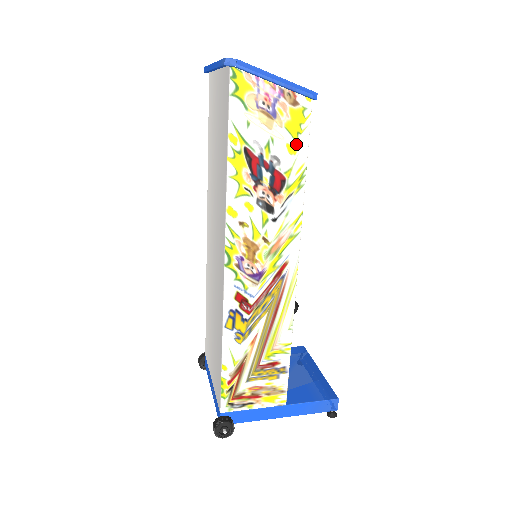
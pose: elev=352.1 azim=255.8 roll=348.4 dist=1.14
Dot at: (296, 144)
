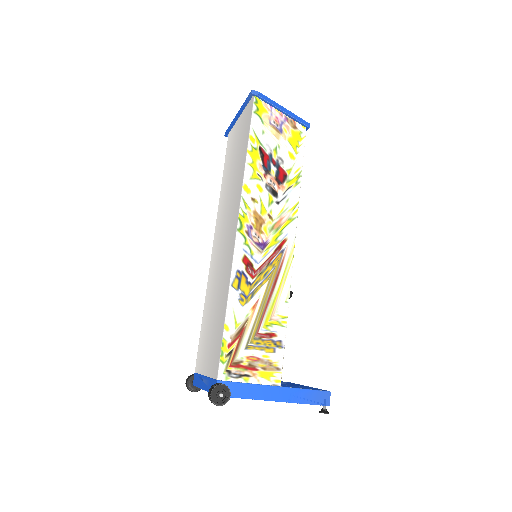
Dot at: (295, 153)
